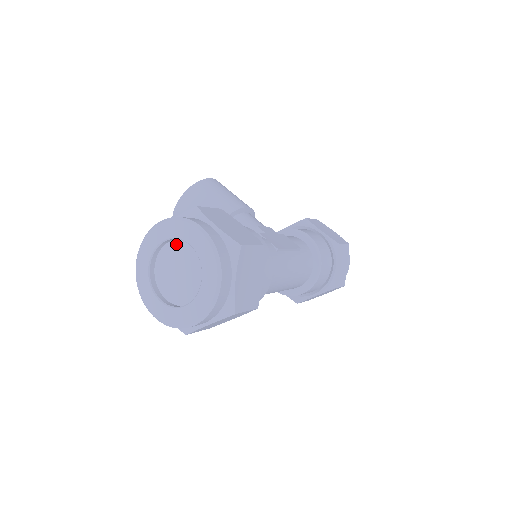
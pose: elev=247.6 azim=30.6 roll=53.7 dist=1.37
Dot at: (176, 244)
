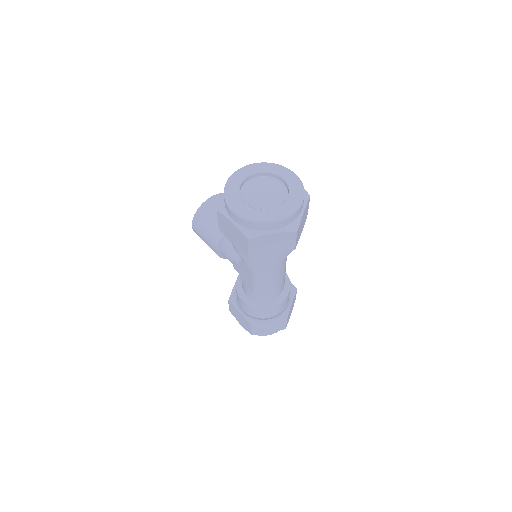
Dot at: (266, 178)
